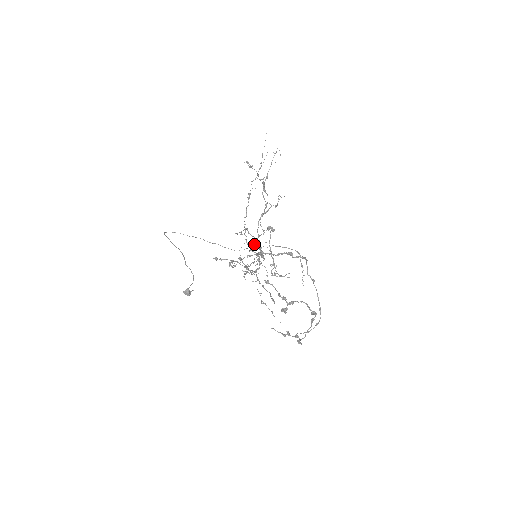
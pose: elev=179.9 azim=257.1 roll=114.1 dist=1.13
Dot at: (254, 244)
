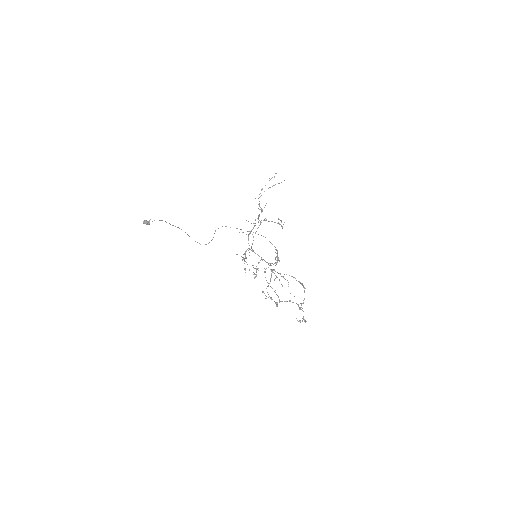
Dot at: occluded
